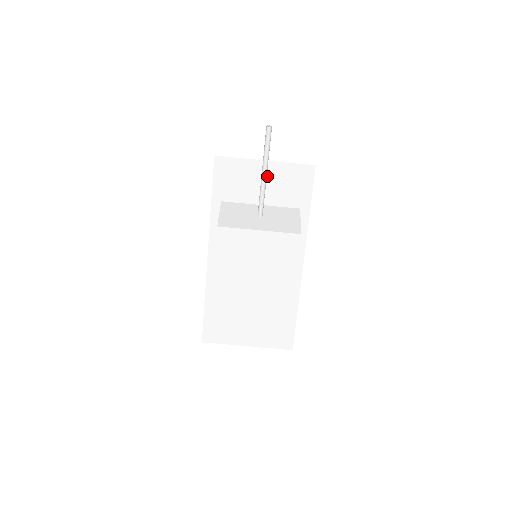
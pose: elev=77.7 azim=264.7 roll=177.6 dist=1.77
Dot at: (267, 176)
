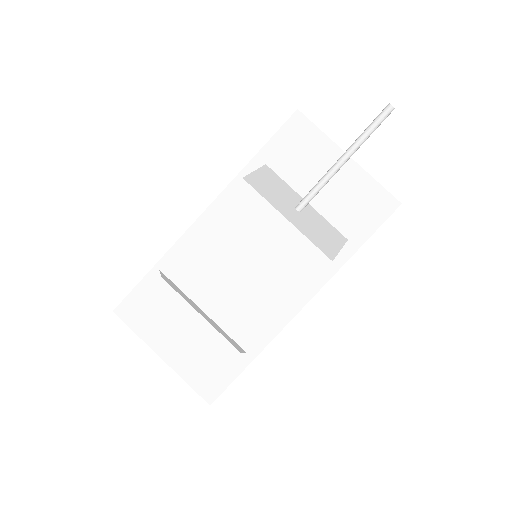
Dot at: (338, 175)
